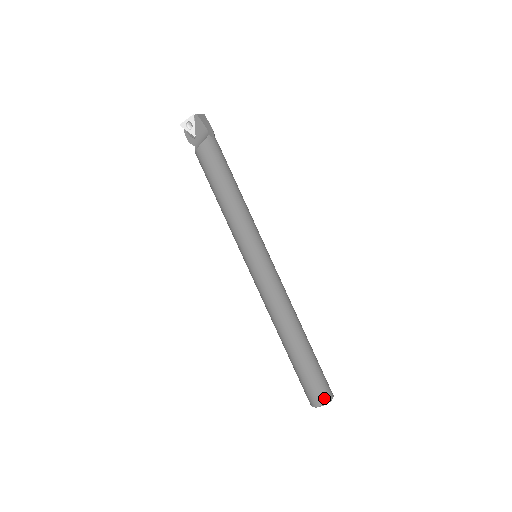
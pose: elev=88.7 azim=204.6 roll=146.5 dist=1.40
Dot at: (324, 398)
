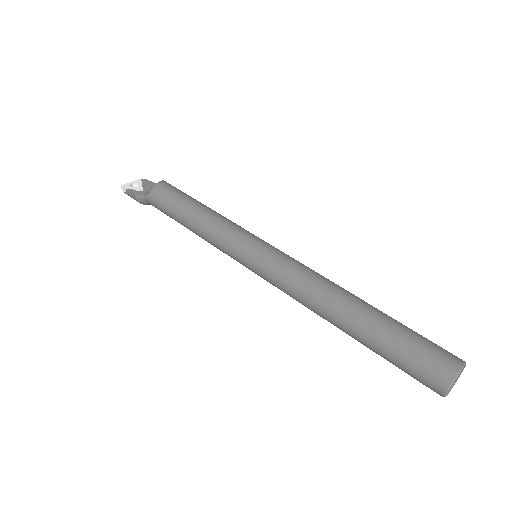
Dot at: (456, 356)
